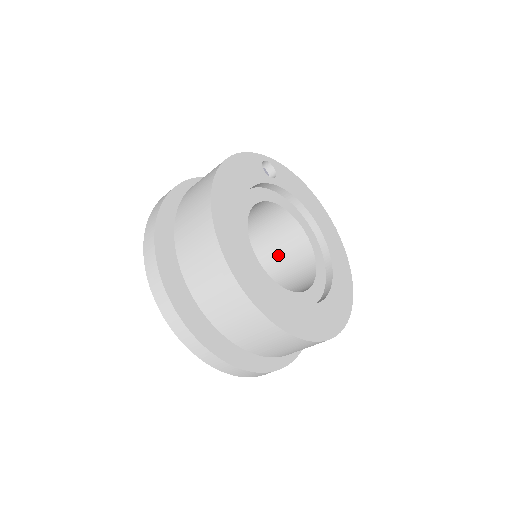
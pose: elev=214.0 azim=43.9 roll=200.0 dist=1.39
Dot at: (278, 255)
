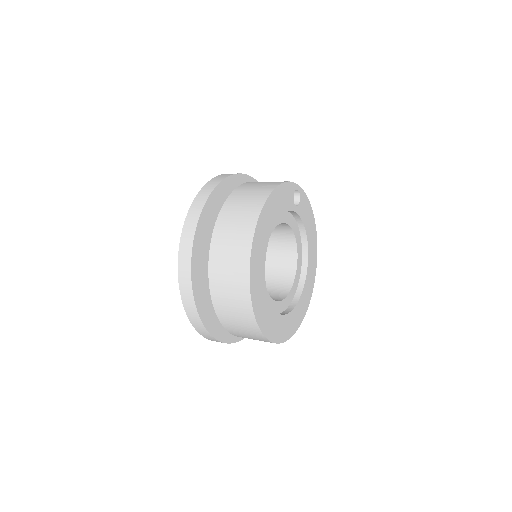
Dot at: (268, 255)
